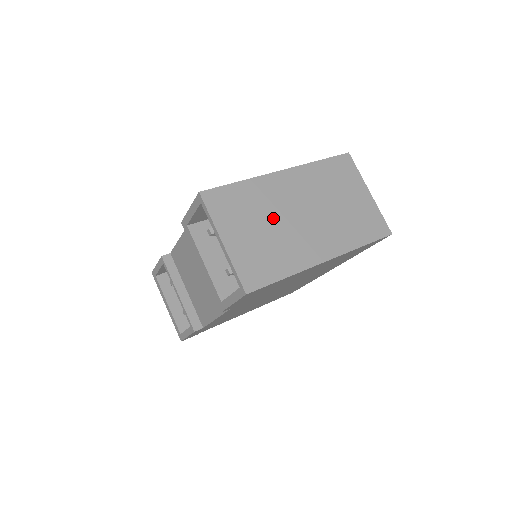
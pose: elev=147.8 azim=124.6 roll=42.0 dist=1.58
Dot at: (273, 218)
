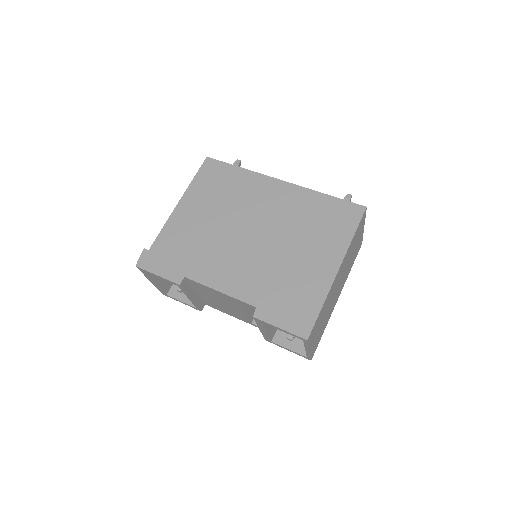
Dot at: (328, 307)
